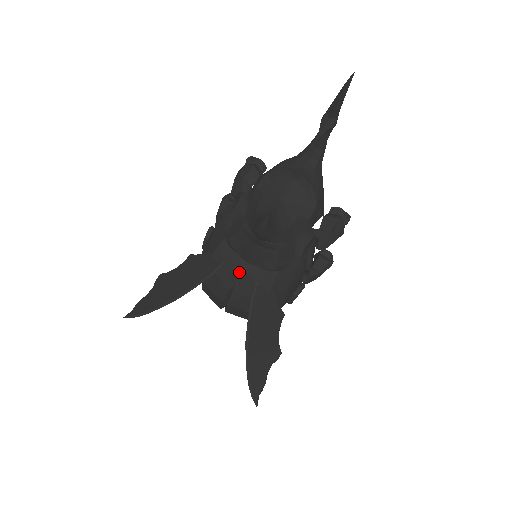
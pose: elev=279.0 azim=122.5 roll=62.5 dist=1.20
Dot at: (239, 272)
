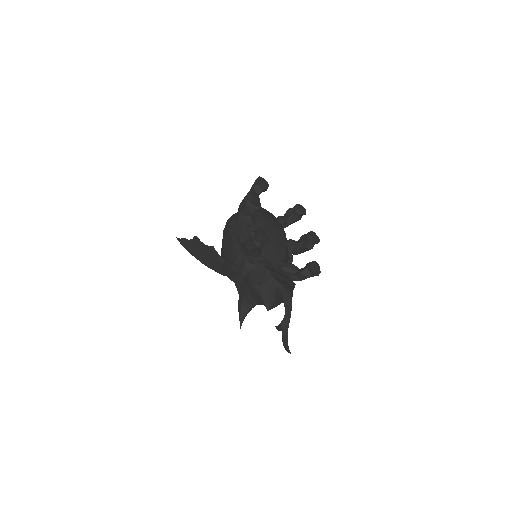
Dot at: occluded
